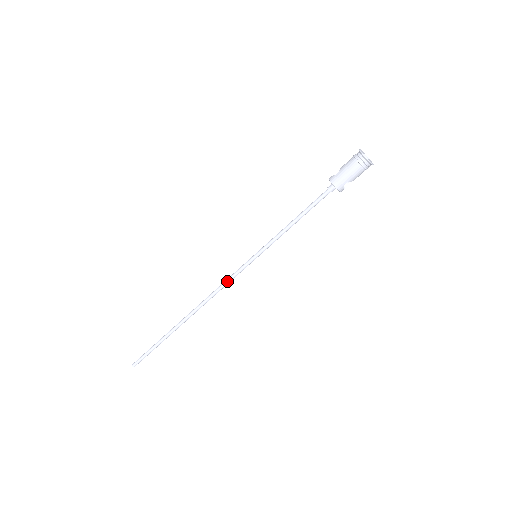
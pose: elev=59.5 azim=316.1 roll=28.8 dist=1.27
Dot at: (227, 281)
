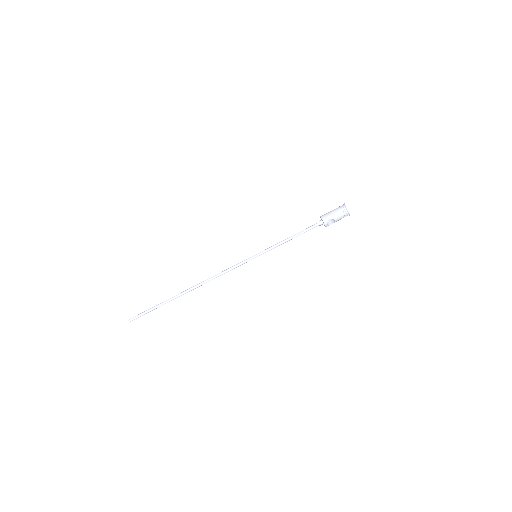
Dot at: (229, 268)
